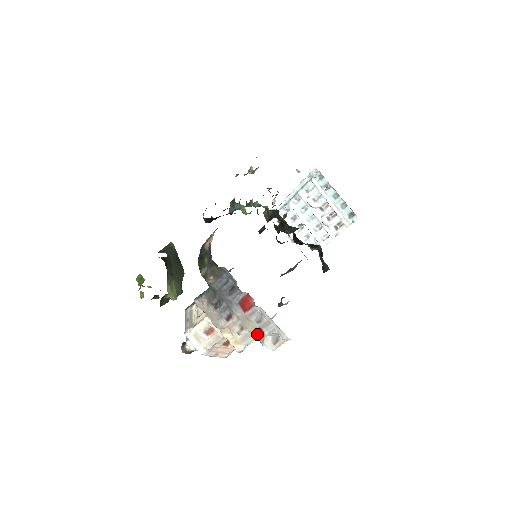
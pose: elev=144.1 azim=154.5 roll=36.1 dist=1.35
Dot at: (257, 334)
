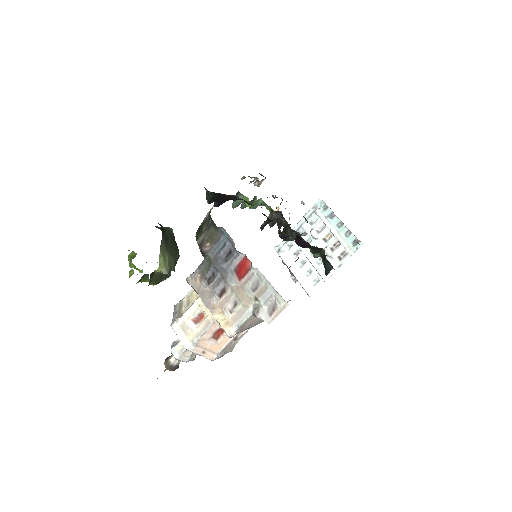
Dot at: (252, 307)
